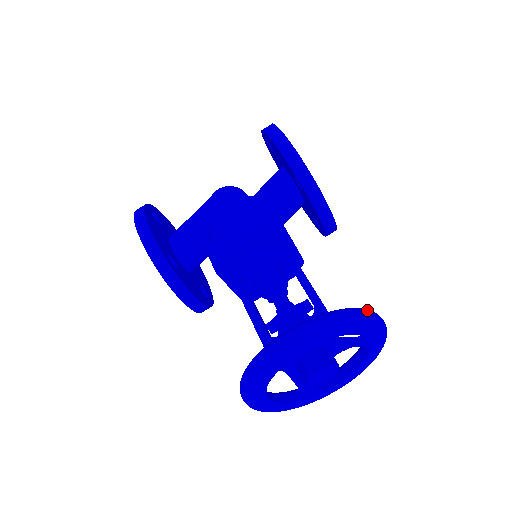
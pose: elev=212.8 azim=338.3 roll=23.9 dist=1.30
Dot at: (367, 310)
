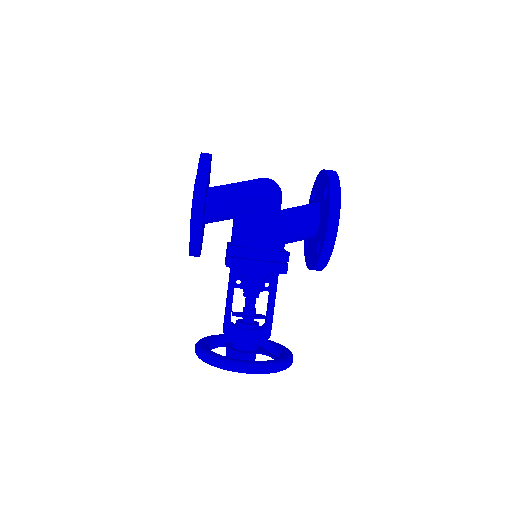
Dot at: (290, 363)
